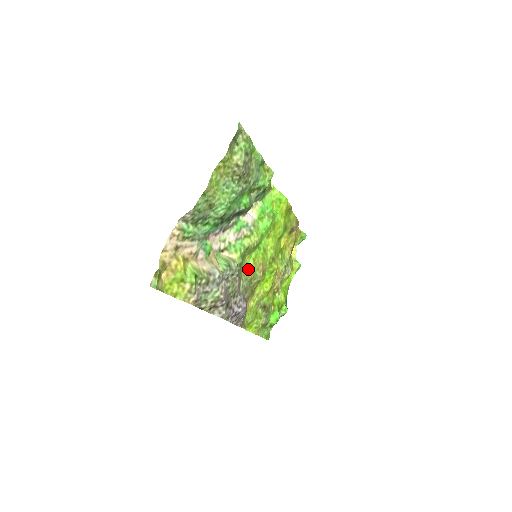
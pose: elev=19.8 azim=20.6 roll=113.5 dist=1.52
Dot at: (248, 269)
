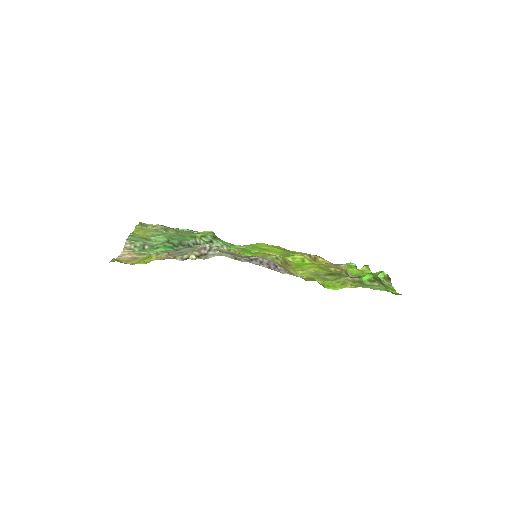
Dot at: occluded
